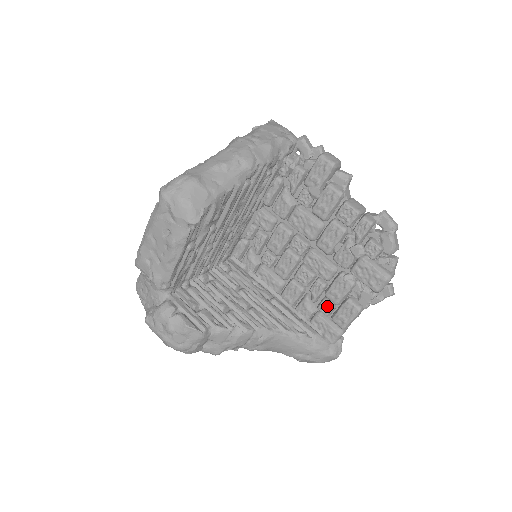
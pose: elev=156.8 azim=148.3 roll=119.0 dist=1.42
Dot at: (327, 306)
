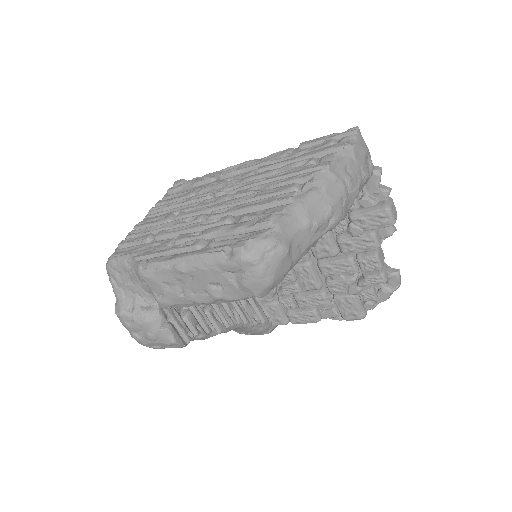
Dot at: (290, 304)
